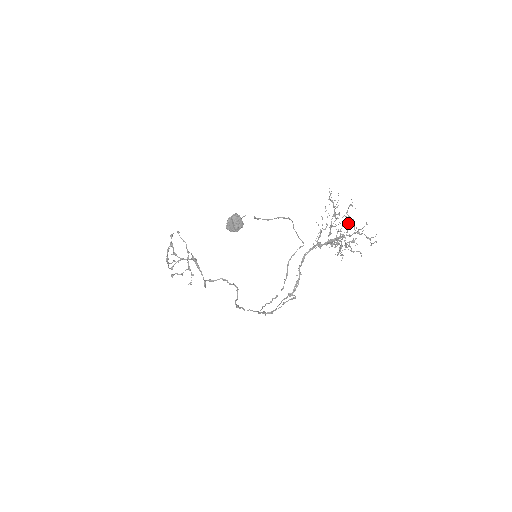
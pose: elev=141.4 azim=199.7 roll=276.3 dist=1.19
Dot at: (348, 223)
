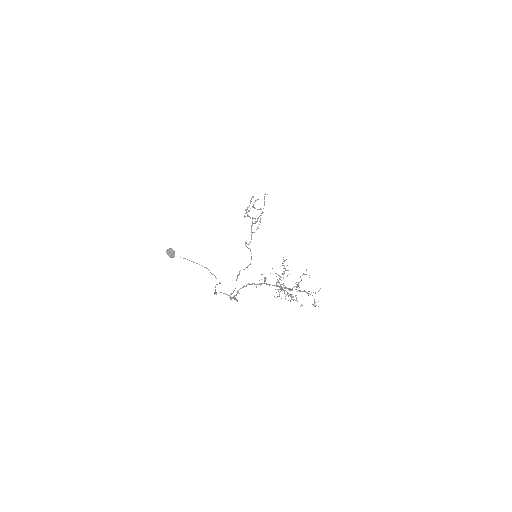
Dot at: (298, 283)
